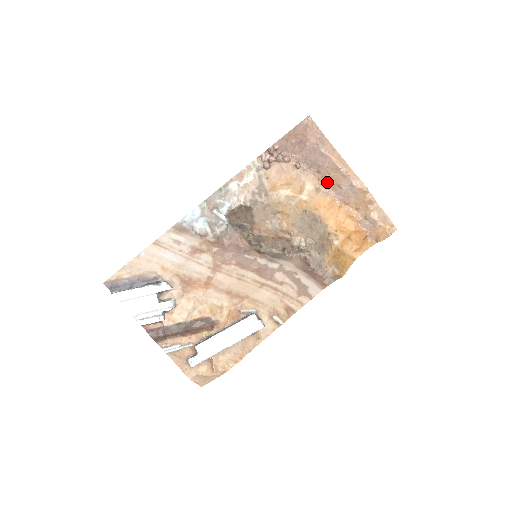
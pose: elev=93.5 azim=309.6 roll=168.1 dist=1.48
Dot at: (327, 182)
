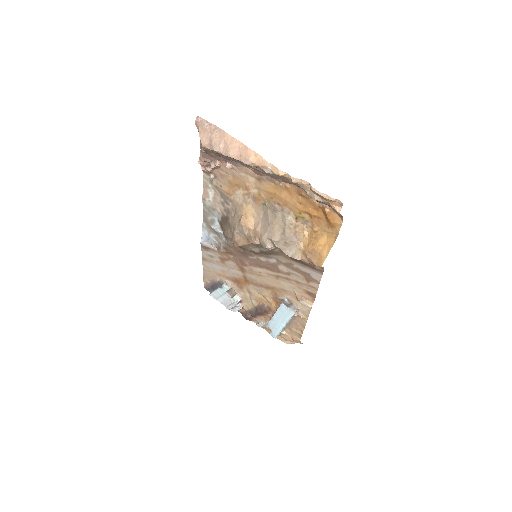
Dot at: (257, 171)
